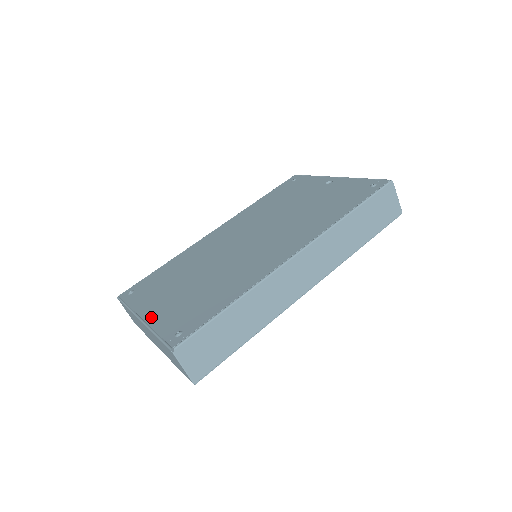
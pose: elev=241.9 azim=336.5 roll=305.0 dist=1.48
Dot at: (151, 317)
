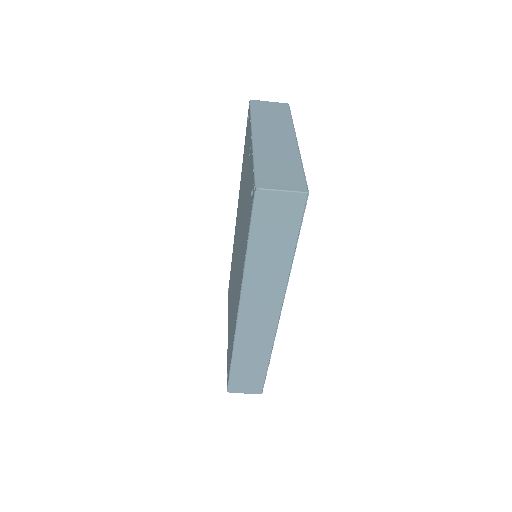
Dot at: occluded
